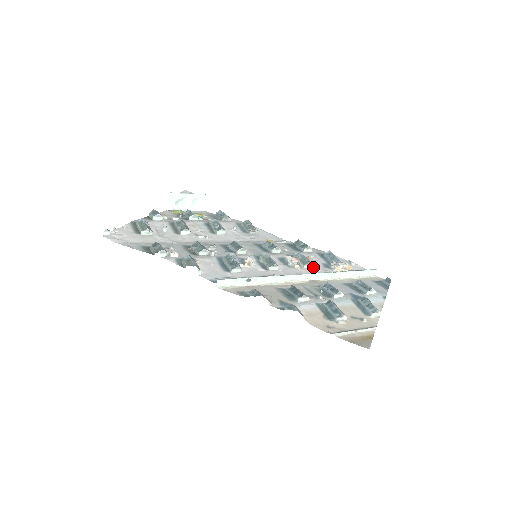
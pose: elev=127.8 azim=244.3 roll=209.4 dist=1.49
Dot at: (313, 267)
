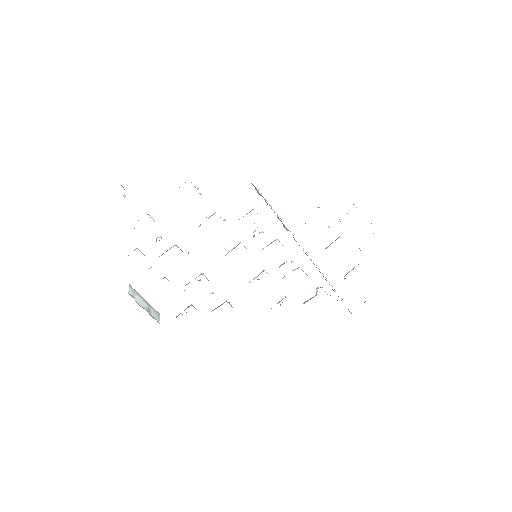
Dot at: occluded
